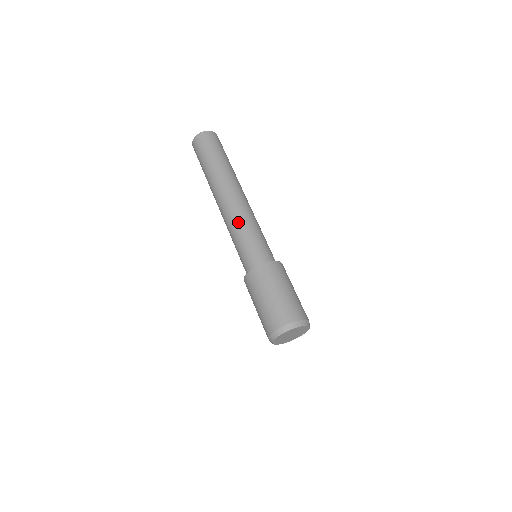
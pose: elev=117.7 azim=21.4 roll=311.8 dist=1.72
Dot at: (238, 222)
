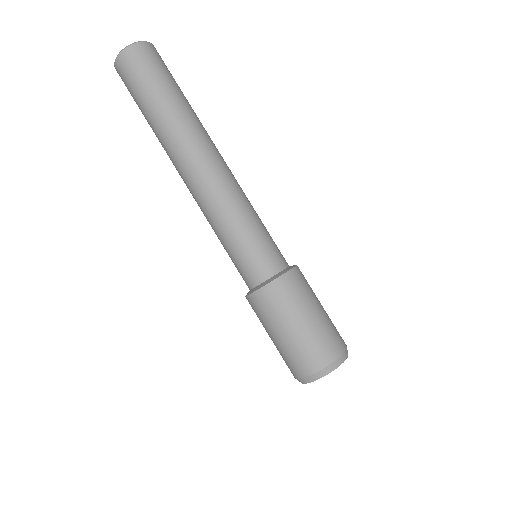
Dot at: (225, 210)
